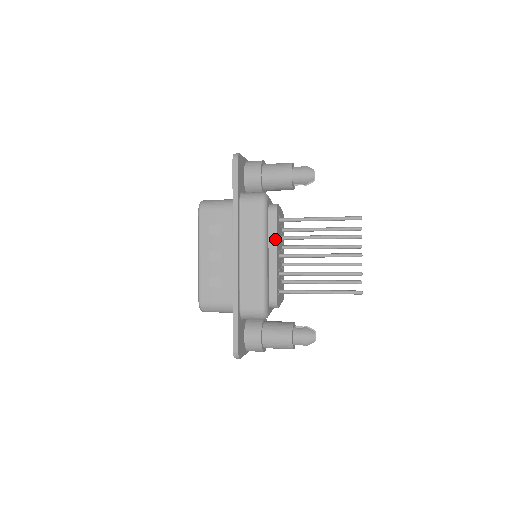
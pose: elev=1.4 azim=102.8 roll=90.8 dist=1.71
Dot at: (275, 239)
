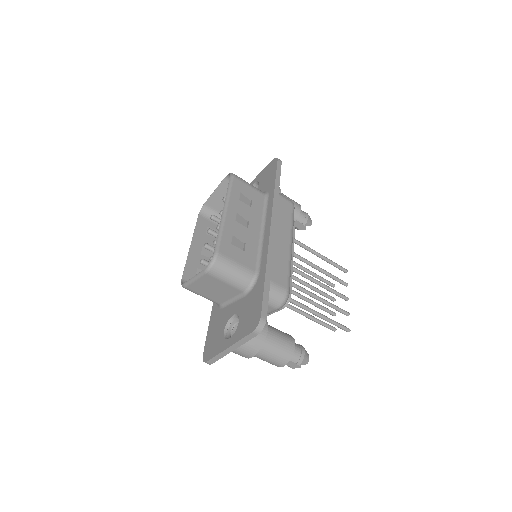
Dot at: (293, 243)
